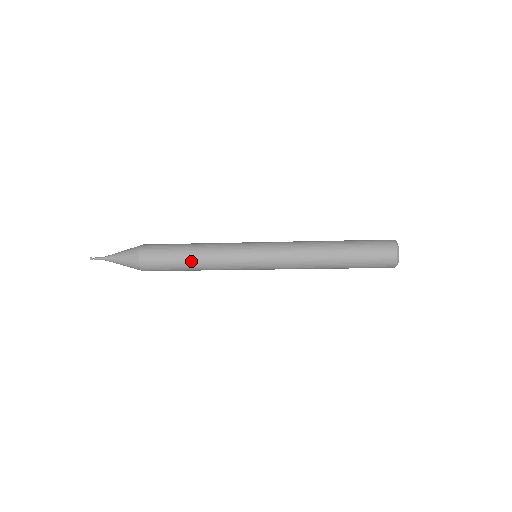
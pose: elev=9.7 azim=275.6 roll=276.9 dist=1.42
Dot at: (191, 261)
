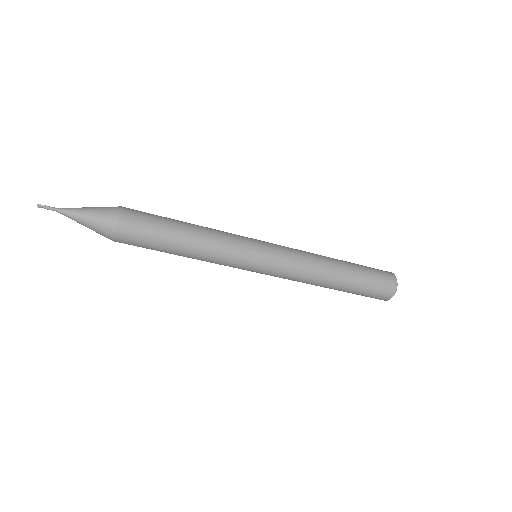
Dot at: (186, 240)
